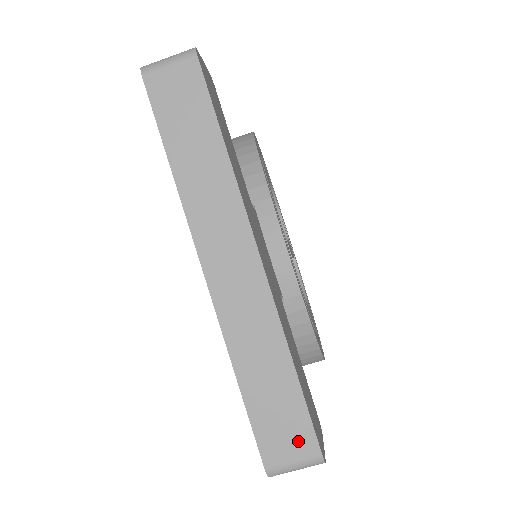
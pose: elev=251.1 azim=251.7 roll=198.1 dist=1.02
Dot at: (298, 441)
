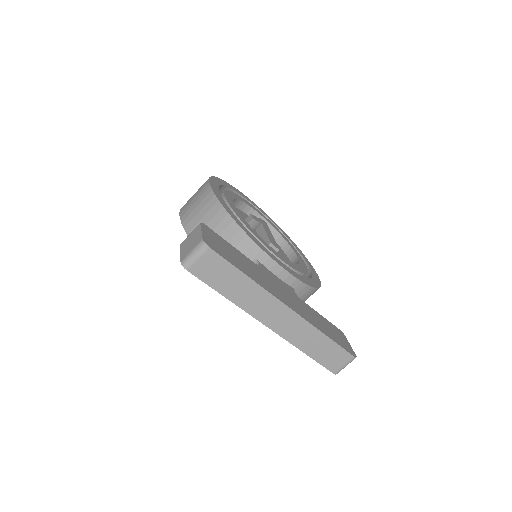
Dot at: (342, 358)
